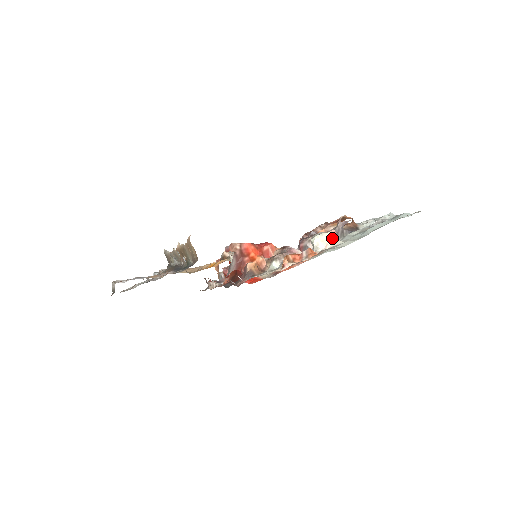
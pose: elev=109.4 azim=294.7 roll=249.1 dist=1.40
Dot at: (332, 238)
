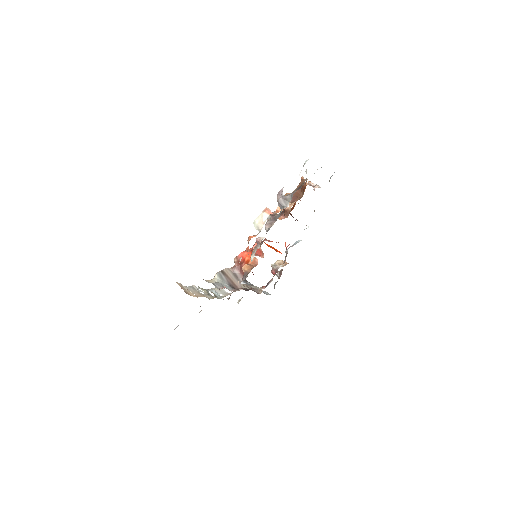
Dot at: (265, 215)
